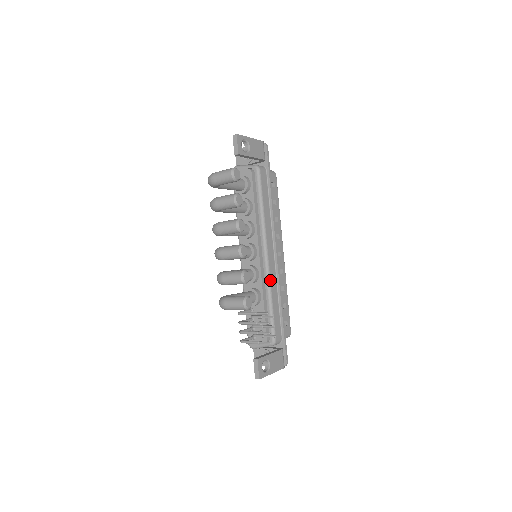
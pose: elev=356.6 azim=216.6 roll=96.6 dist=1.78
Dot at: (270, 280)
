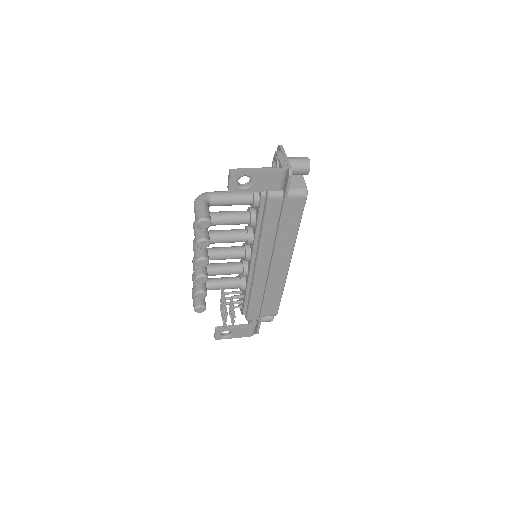
Dot at: (255, 284)
